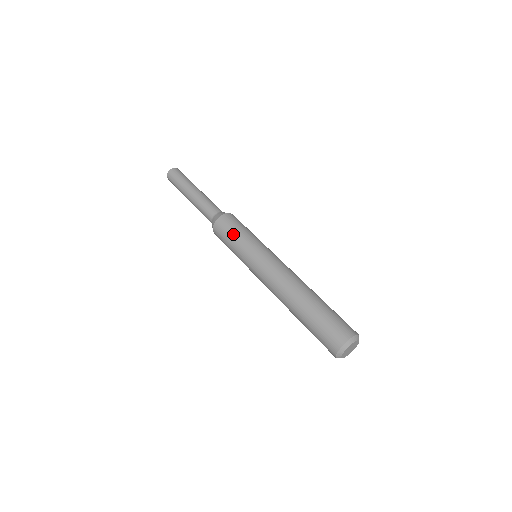
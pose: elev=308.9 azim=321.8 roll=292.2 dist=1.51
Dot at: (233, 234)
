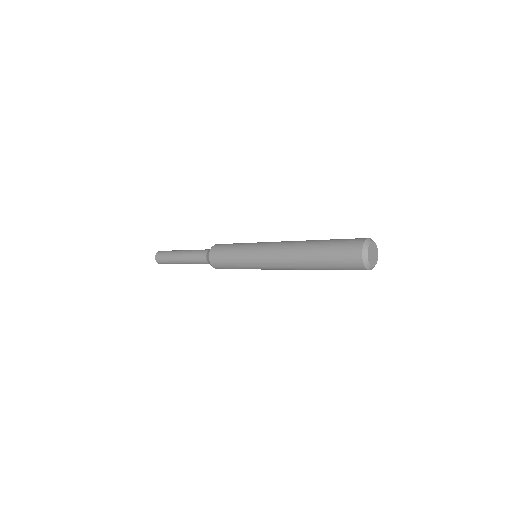
Dot at: (227, 253)
